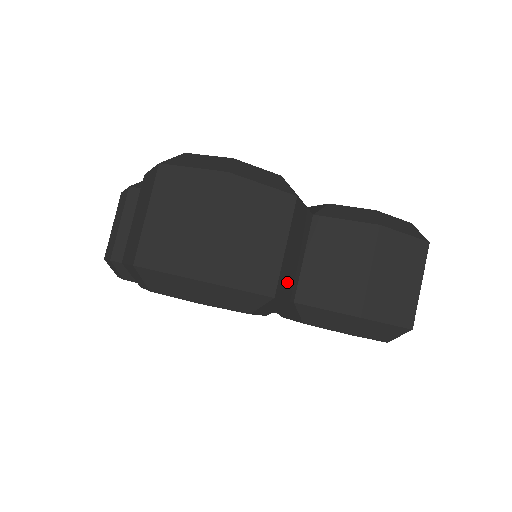
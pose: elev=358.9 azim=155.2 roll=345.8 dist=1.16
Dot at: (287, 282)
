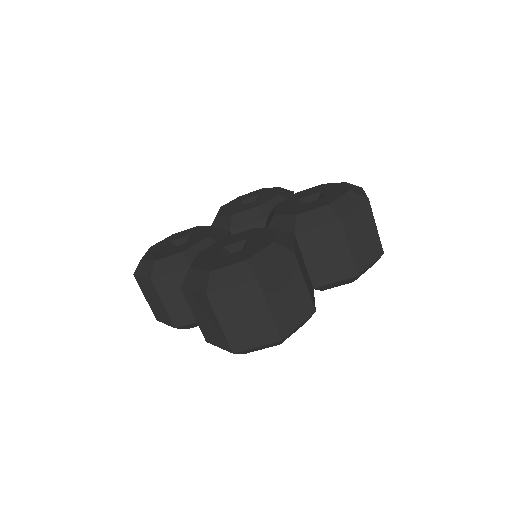
Dot at: (311, 291)
